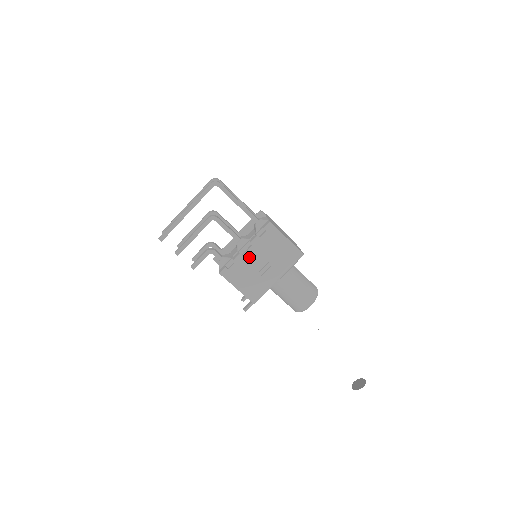
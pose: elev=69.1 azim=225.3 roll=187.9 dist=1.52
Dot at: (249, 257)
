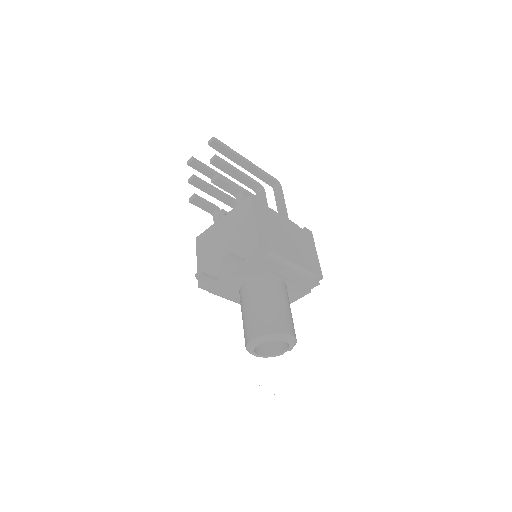
Dot at: (282, 222)
